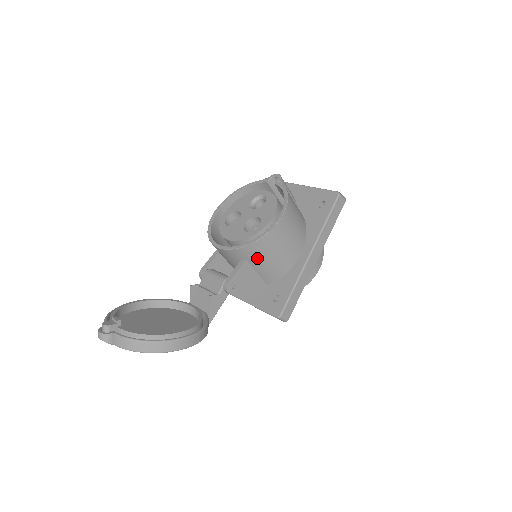
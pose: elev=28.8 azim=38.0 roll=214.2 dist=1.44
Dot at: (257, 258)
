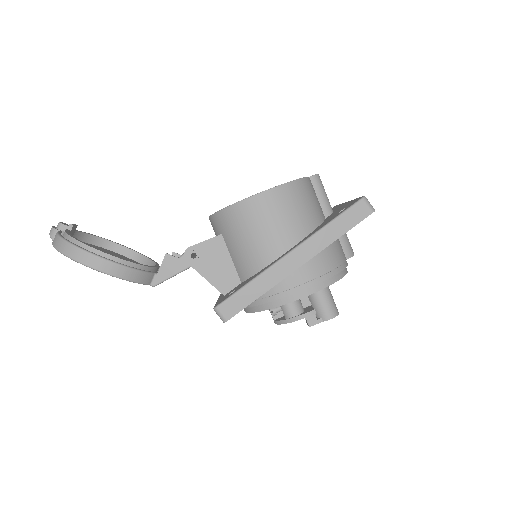
Dot at: (230, 233)
